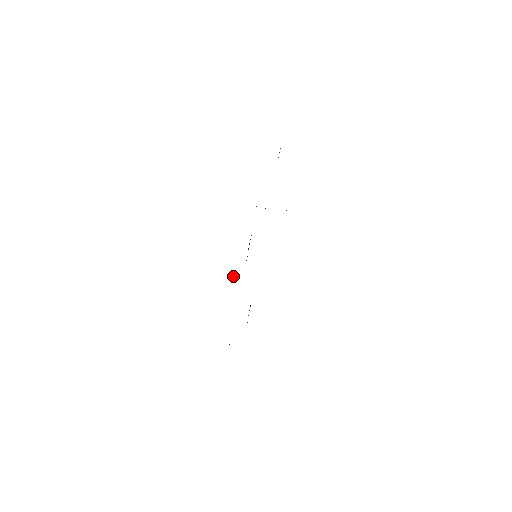
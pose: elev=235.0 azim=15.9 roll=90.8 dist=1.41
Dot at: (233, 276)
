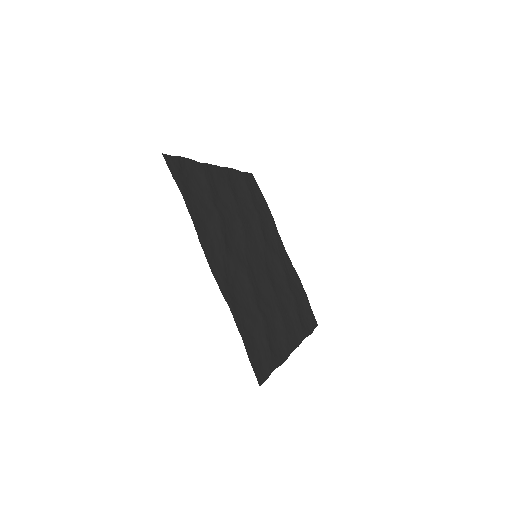
Dot at: (308, 320)
